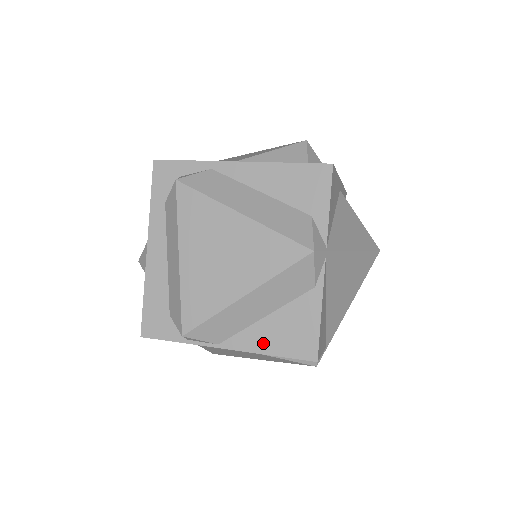
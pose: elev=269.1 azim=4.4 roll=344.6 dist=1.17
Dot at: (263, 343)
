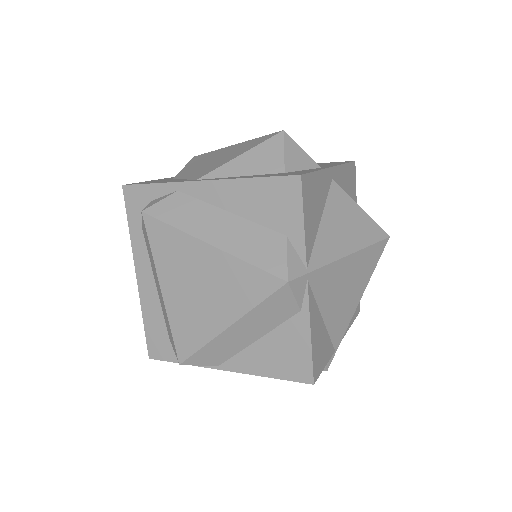
Dot at: (259, 366)
